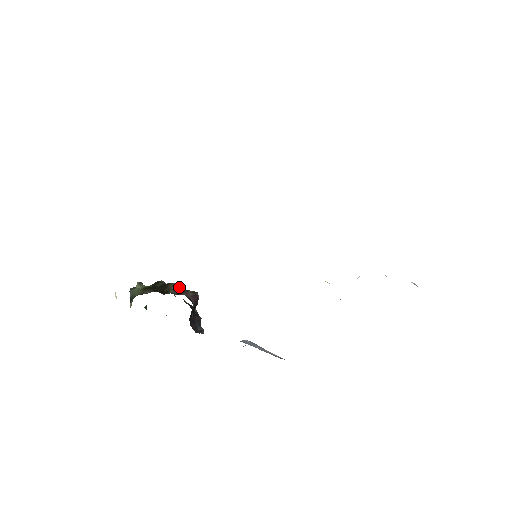
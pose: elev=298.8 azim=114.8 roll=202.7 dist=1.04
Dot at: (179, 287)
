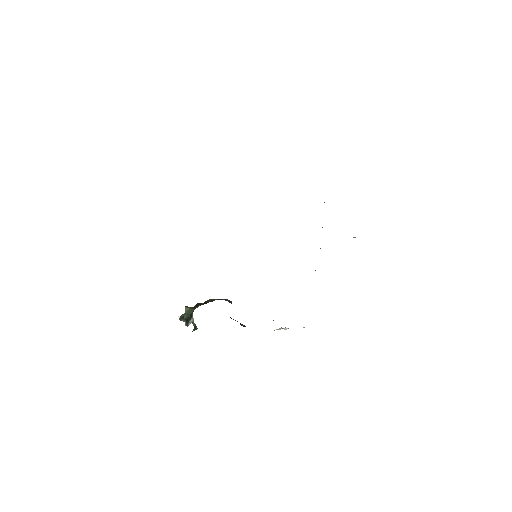
Dot at: occluded
